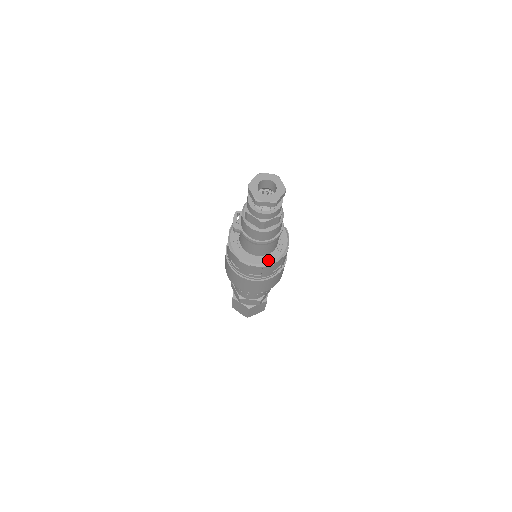
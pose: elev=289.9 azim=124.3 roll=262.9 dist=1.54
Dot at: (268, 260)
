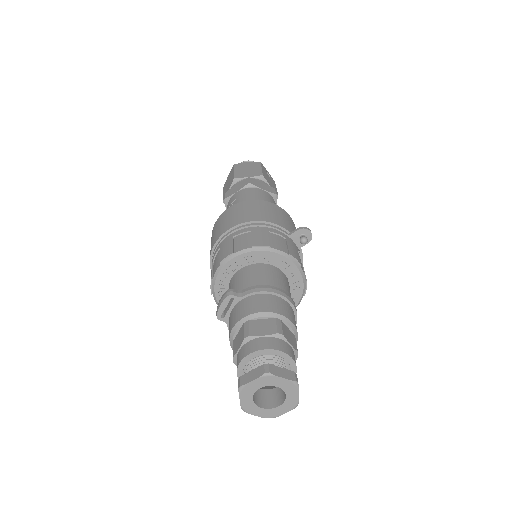
Dot at: occluded
